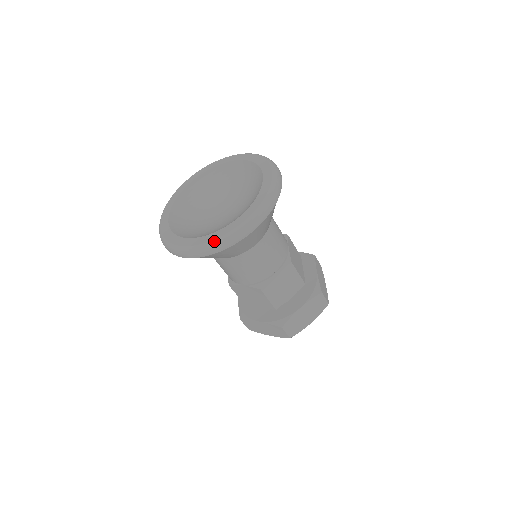
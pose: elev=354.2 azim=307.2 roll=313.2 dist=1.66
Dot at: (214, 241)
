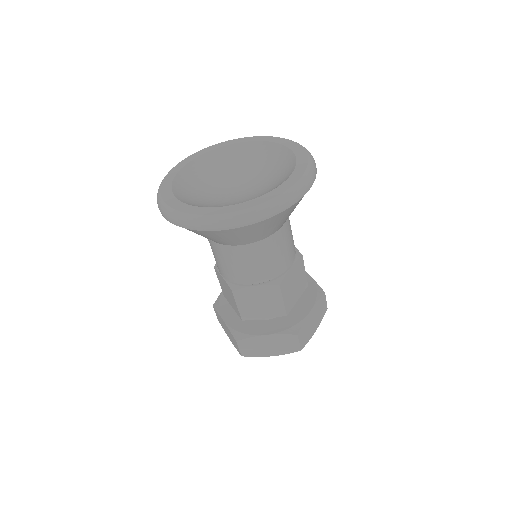
Dot at: (271, 201)
